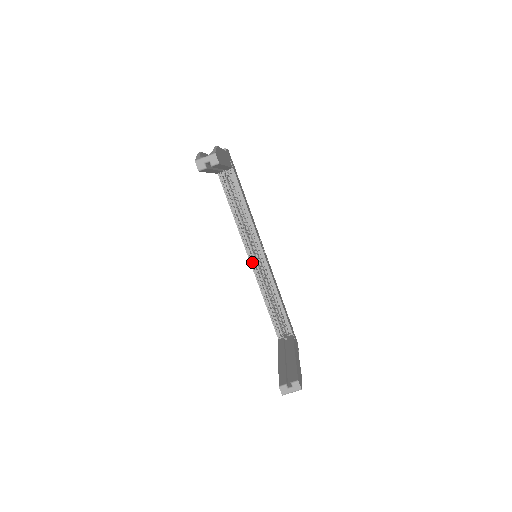
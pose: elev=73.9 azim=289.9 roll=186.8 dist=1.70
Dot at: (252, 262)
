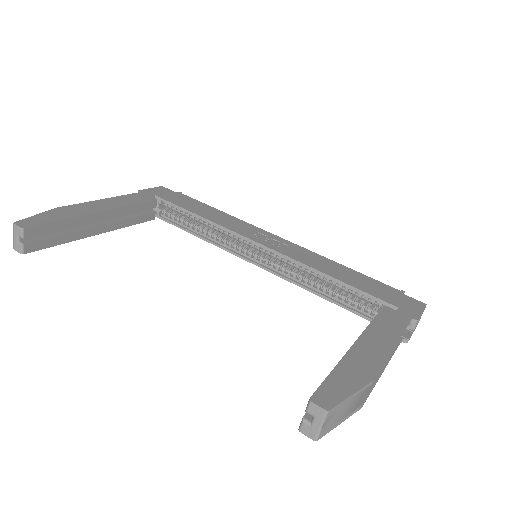
Dot at: (264, 265)
